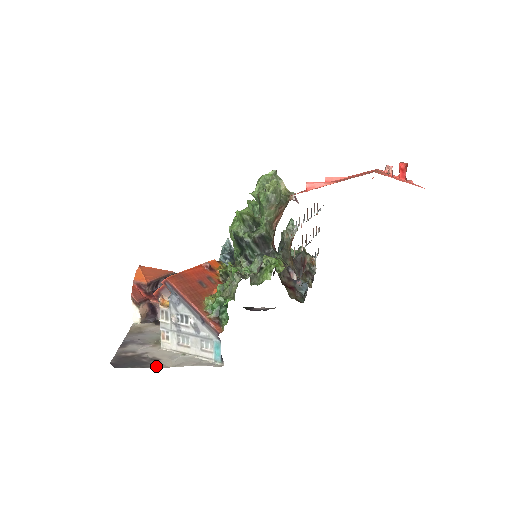
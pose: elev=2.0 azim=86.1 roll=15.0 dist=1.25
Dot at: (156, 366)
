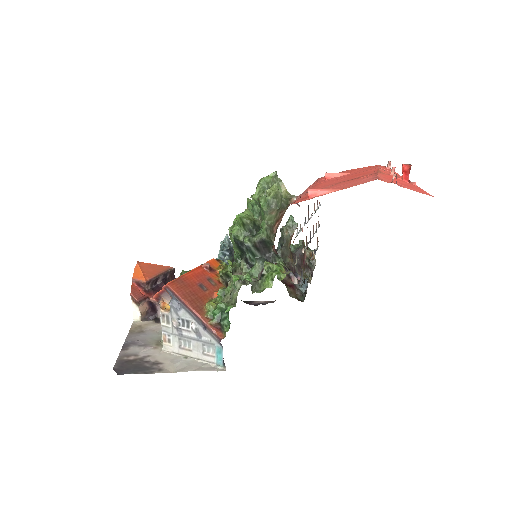
Dot at: (159, 371)
